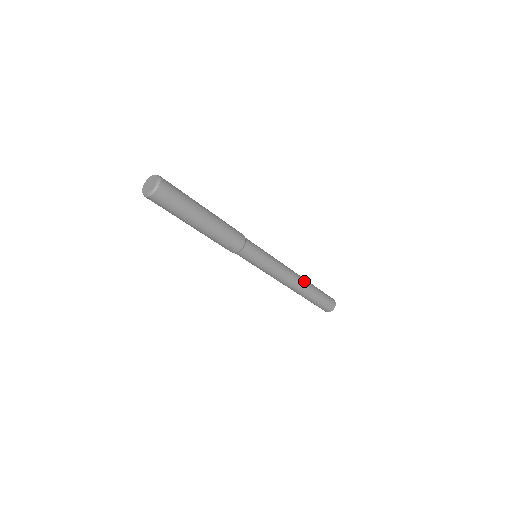
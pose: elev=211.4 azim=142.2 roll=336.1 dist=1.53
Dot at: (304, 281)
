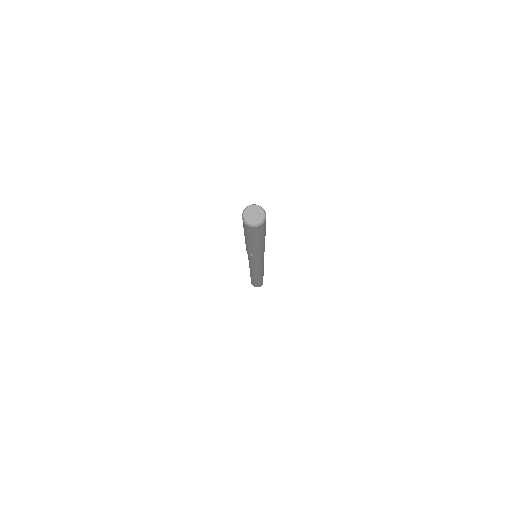
Dot at: (261, 275)
